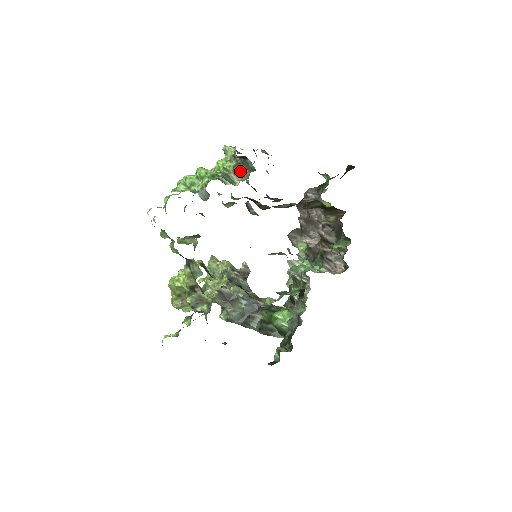
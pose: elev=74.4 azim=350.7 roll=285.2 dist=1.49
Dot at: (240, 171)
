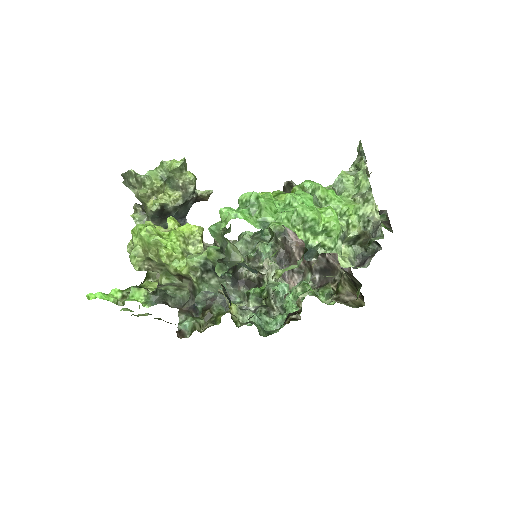
Dot at: (356, 240)
